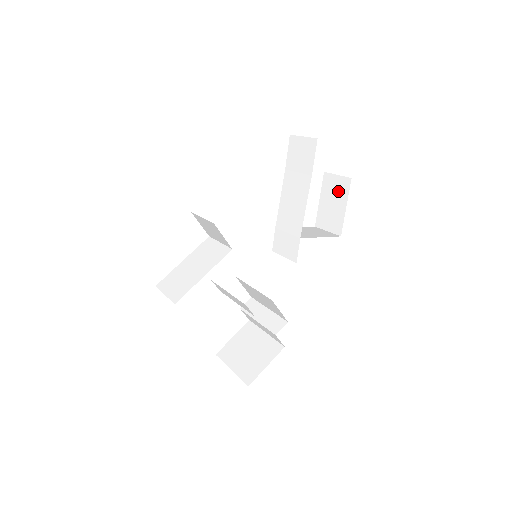
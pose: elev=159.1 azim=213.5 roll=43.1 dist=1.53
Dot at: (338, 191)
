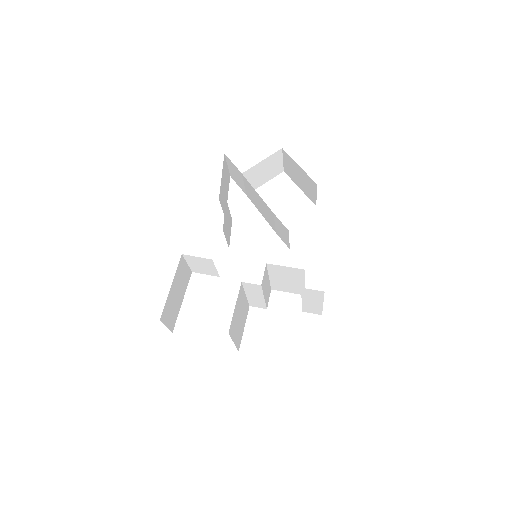
Dot at: (291, 166)
